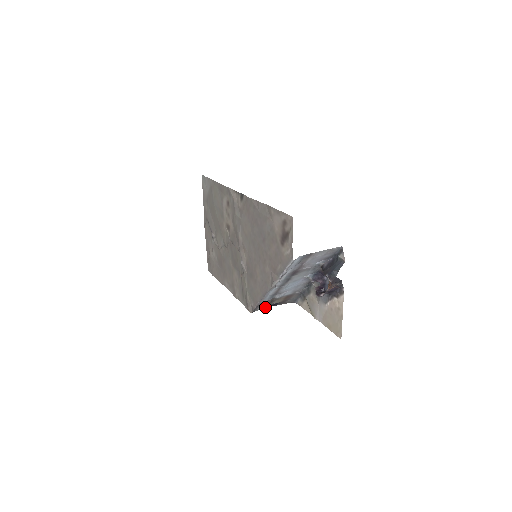
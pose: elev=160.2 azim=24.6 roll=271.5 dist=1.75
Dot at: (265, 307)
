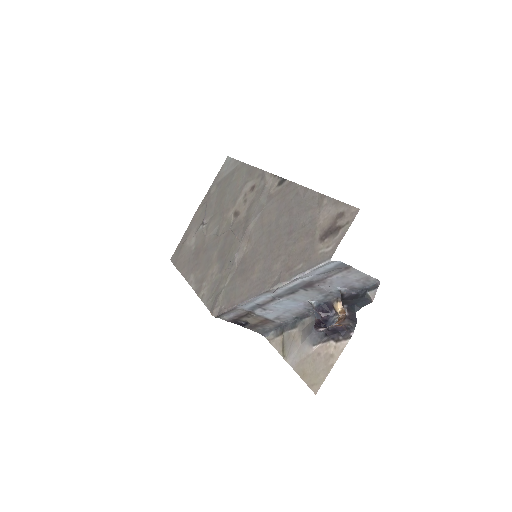
Dot at: (232, 319)
